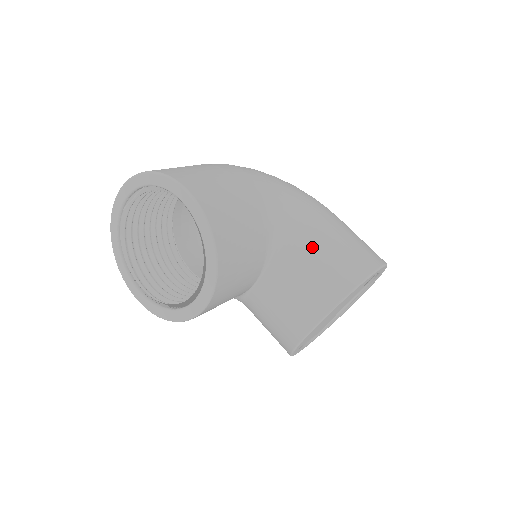
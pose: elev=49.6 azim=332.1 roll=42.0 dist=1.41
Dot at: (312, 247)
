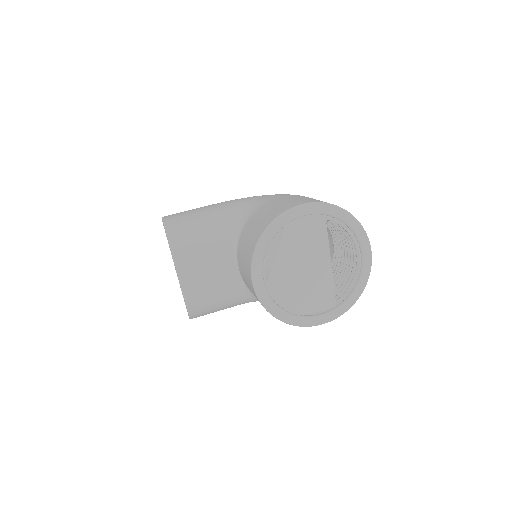
Dot at: (254, 218)
